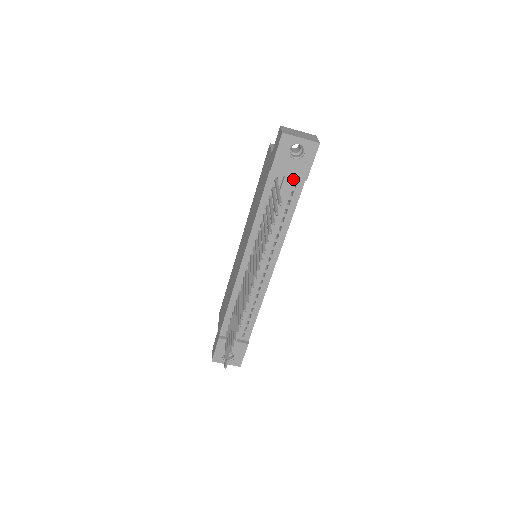
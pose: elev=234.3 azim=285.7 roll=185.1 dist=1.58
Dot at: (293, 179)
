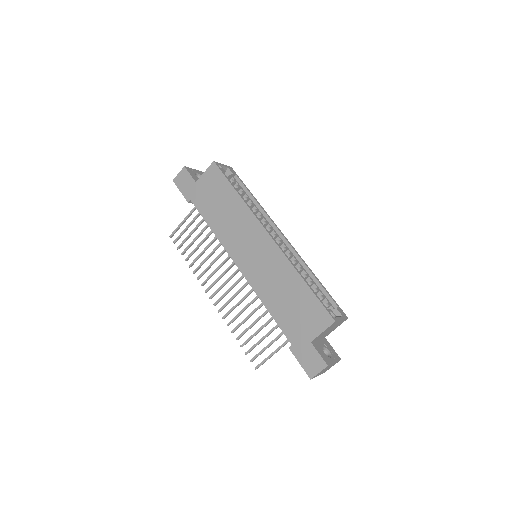
Dot at: occluded
